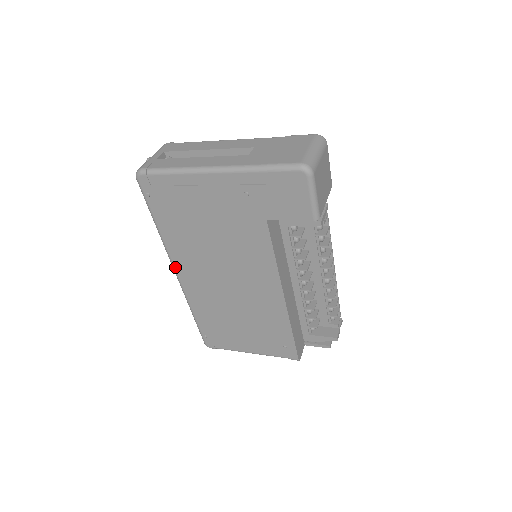
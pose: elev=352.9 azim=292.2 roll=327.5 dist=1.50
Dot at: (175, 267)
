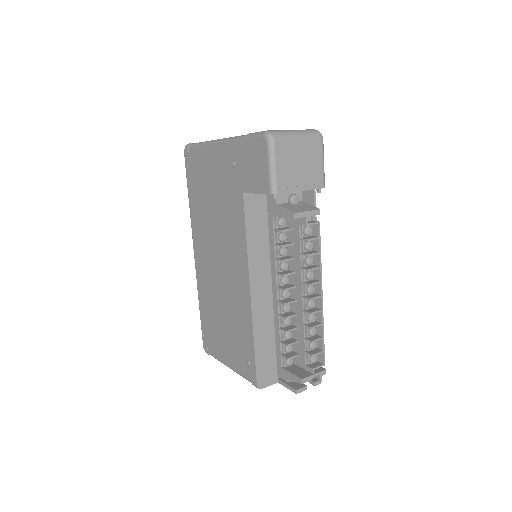
Dot at: (194, 246)
